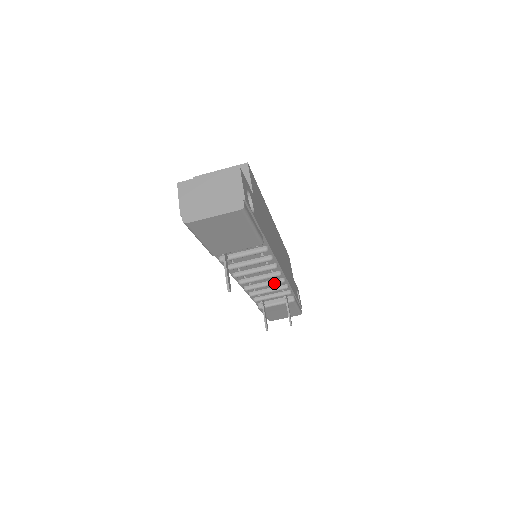
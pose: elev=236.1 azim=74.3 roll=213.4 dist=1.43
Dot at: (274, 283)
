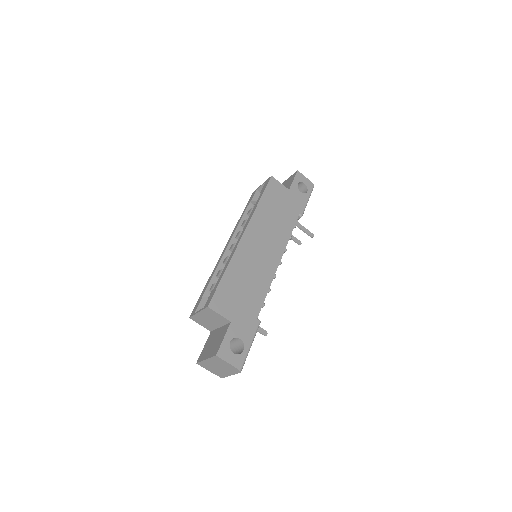
Dot at: occluded
